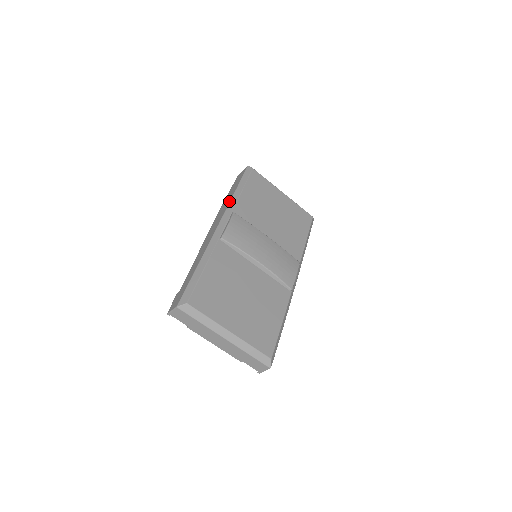
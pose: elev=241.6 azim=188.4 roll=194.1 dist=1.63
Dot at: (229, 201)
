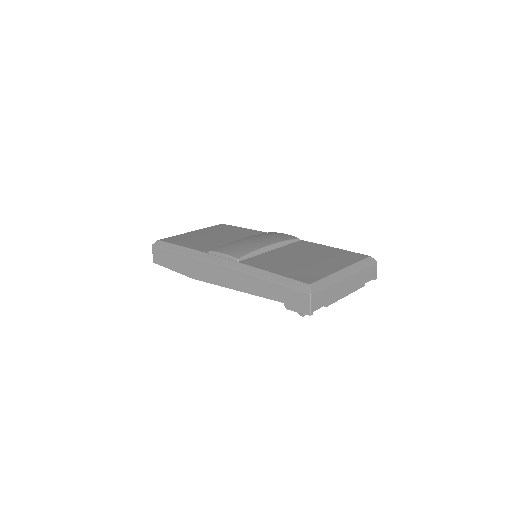
Dot at: (191, 258)
